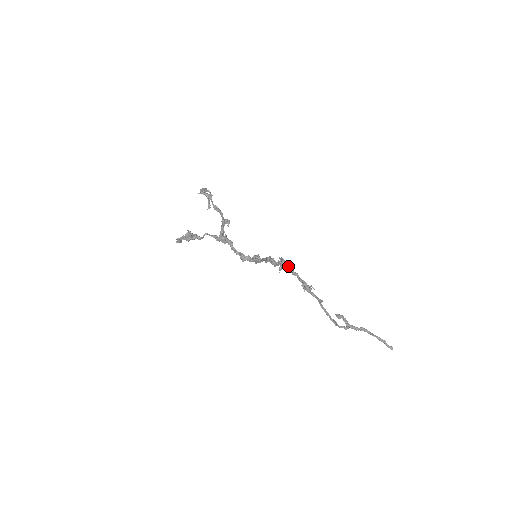
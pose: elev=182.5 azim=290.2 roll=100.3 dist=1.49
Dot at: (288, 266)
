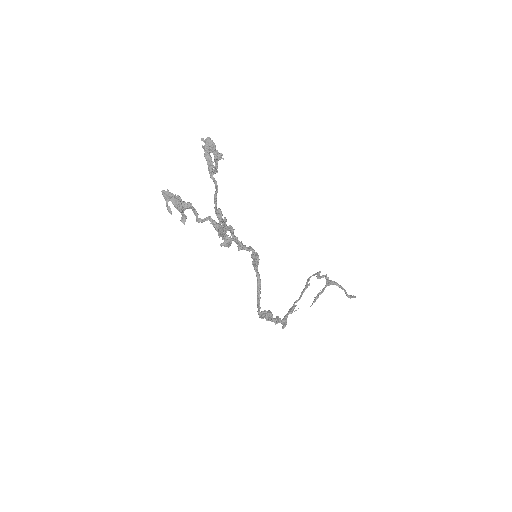
Dot at: occluded
